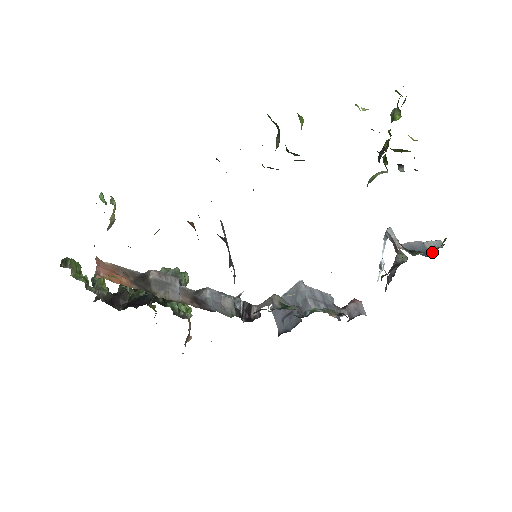
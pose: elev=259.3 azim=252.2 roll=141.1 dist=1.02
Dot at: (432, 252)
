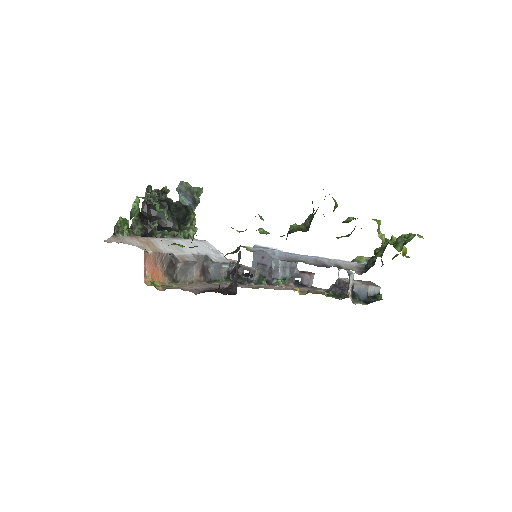
Dot at: (368, 299)
